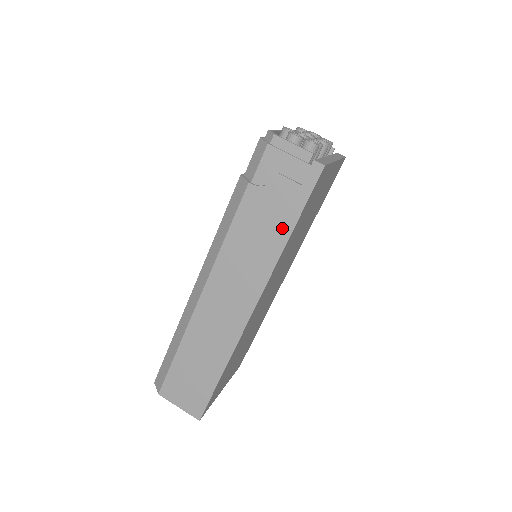
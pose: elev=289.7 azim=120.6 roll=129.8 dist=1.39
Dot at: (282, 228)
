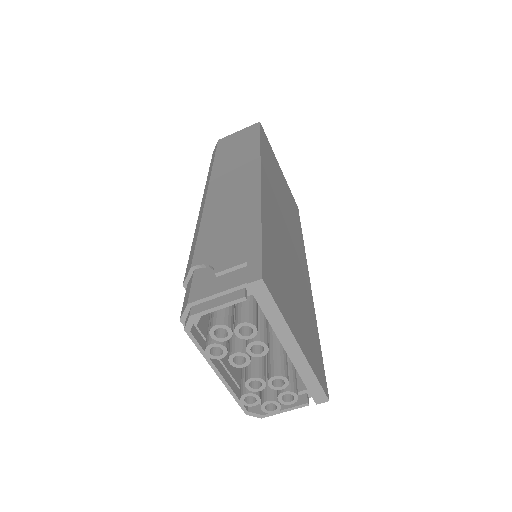
Dot at: occluded
